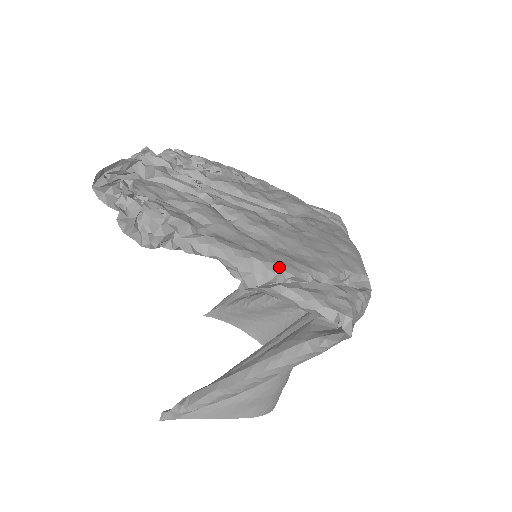
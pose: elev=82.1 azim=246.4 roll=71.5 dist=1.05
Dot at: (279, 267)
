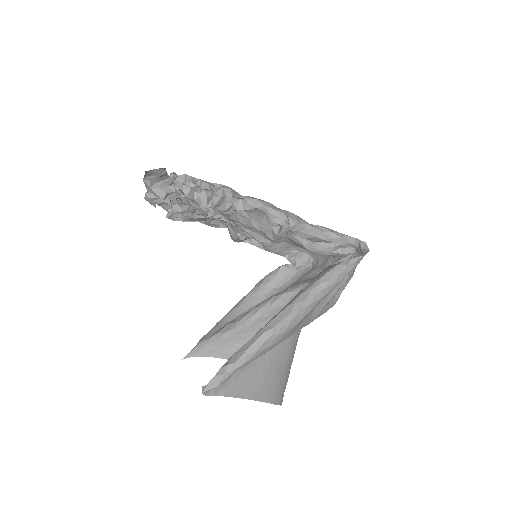
Dot at: (304, 220)
